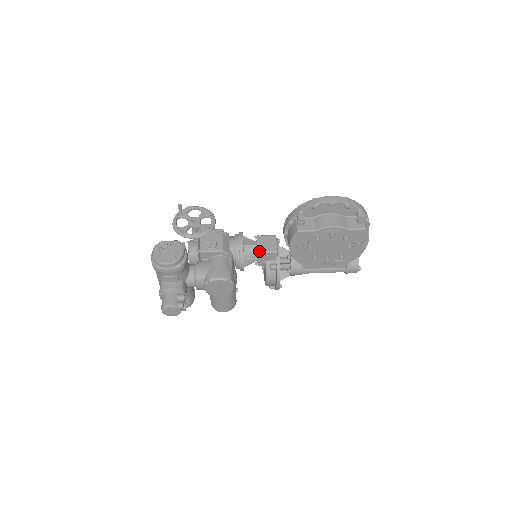
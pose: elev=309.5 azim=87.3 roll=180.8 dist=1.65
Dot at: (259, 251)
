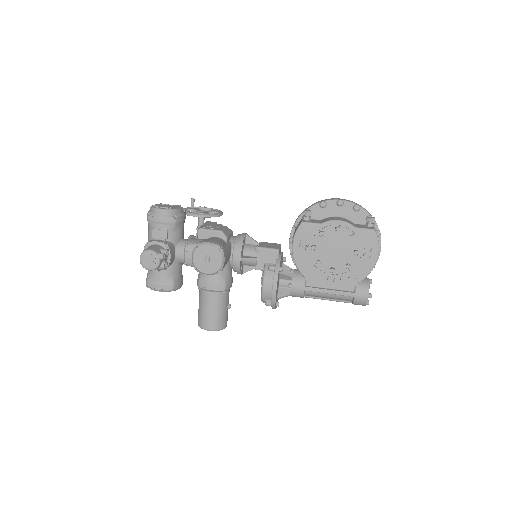
Dot at: (260, 246)
